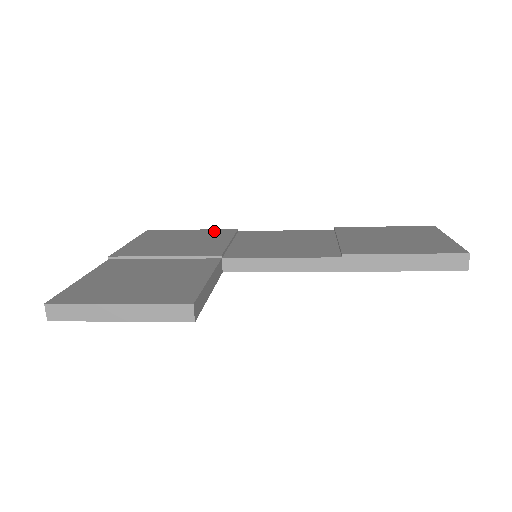
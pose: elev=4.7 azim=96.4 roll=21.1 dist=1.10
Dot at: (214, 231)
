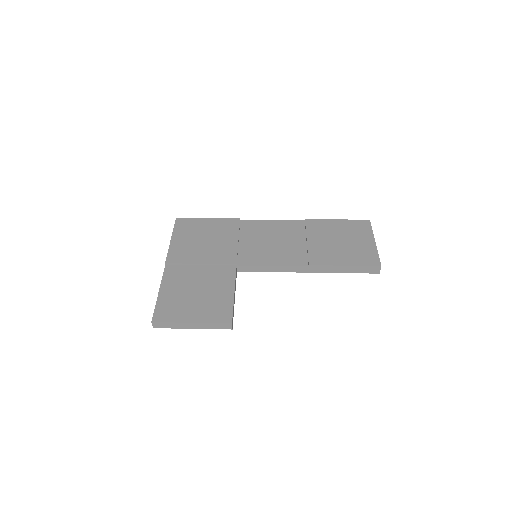
Dot at: (224, 222)
